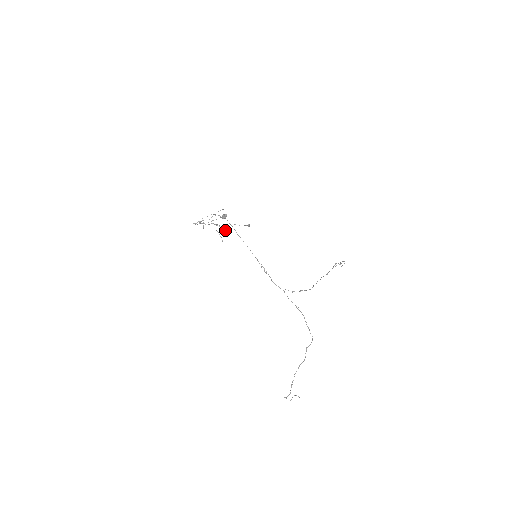
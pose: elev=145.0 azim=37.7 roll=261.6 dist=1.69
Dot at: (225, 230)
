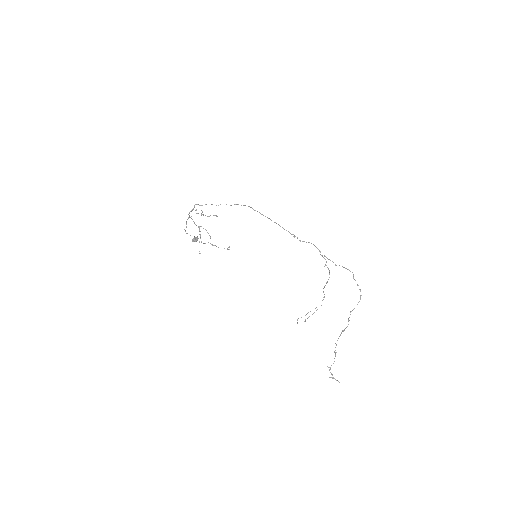
Dot at: occluded
